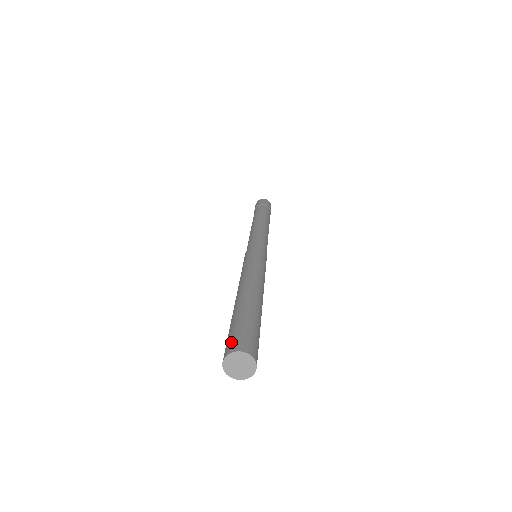
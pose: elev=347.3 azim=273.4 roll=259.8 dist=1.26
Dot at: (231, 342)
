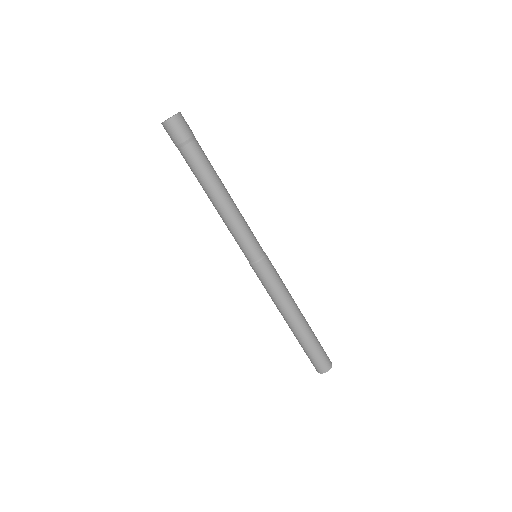
Dot at: (321, 366)
